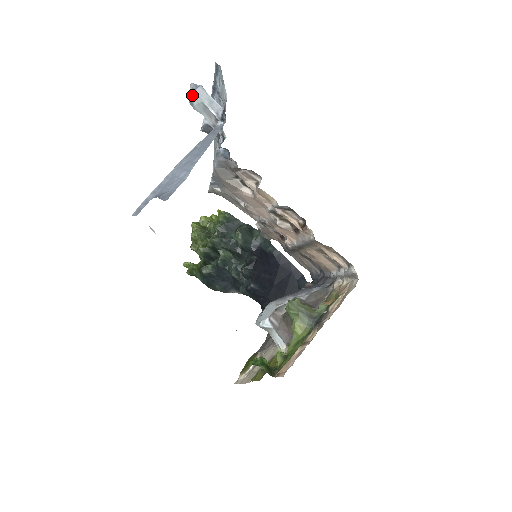
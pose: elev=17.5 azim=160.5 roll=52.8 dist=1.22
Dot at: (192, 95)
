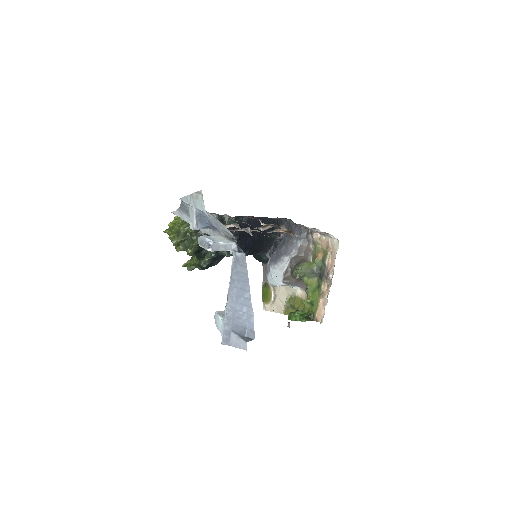
Dot at: occluded
